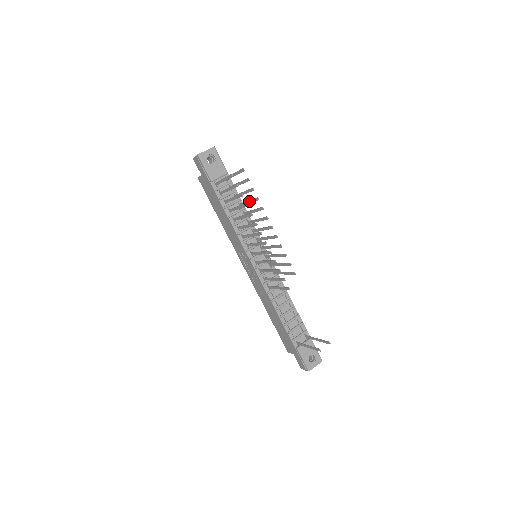
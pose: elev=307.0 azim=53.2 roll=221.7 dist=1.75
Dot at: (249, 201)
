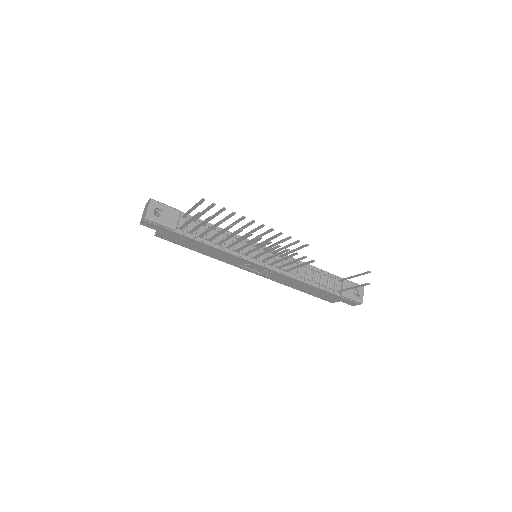
Dot at: (223, 220)
